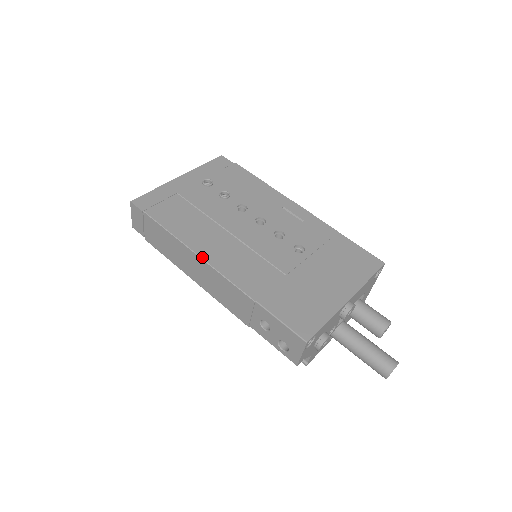
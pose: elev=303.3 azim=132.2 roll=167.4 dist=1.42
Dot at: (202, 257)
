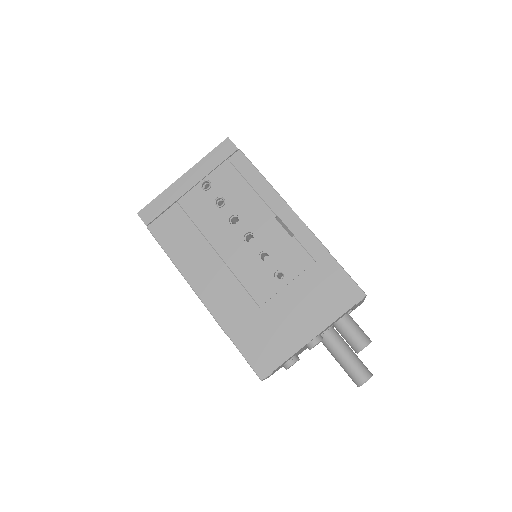
Dot at: (189, 283)
